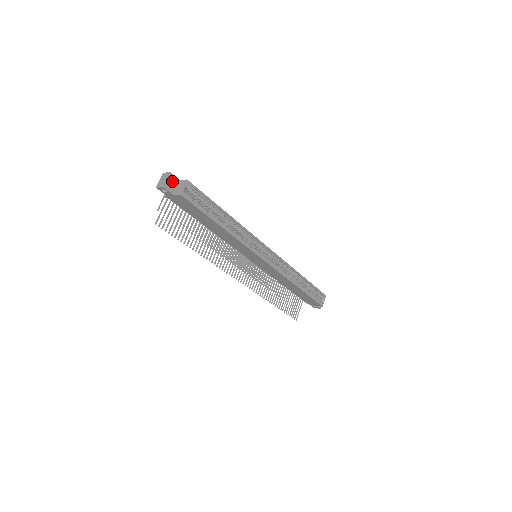
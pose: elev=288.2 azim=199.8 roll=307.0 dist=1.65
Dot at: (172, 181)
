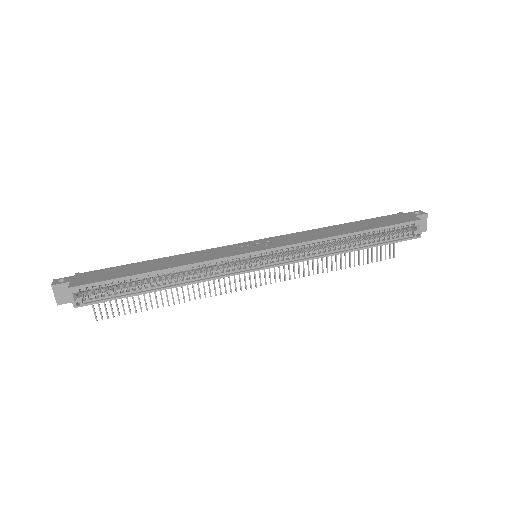
Dot at: (62, 291)
